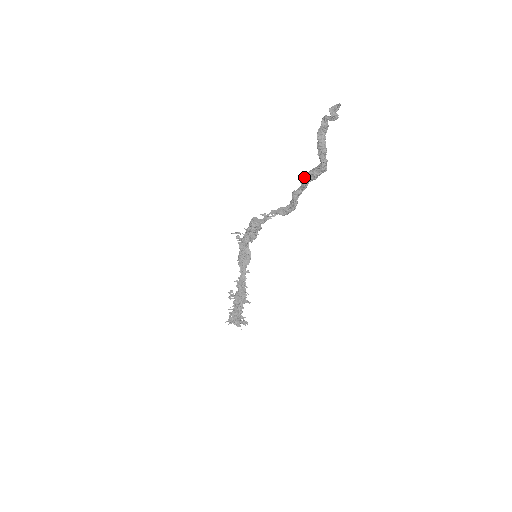
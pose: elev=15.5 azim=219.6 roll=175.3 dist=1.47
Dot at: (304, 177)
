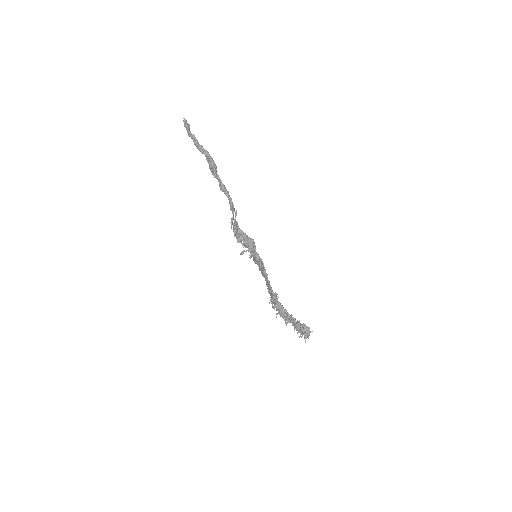
Dot at: (212, 172)
